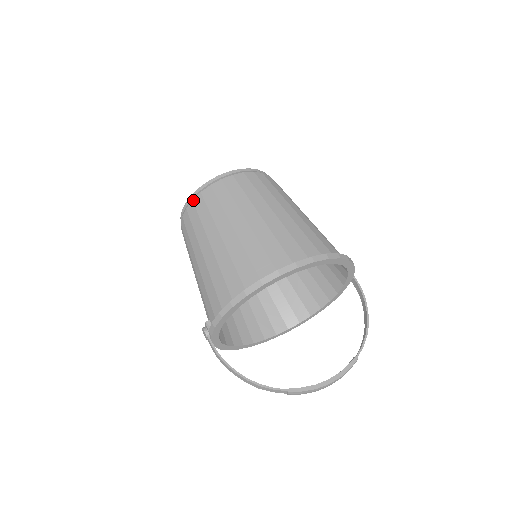
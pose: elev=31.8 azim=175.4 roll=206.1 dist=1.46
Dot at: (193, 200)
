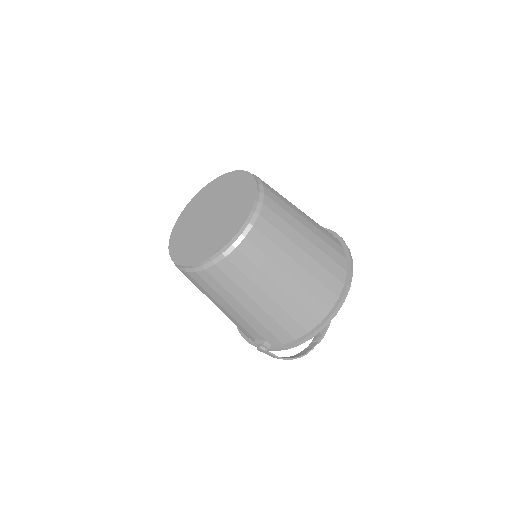
Dot at: (227, 257)
